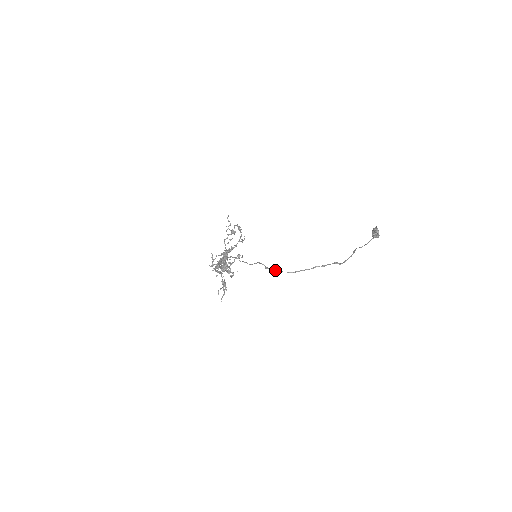
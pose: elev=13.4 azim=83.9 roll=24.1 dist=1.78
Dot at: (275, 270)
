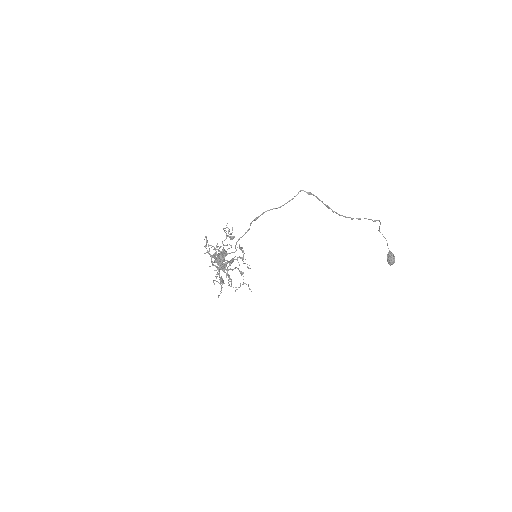
Dot at: (263, 213)
